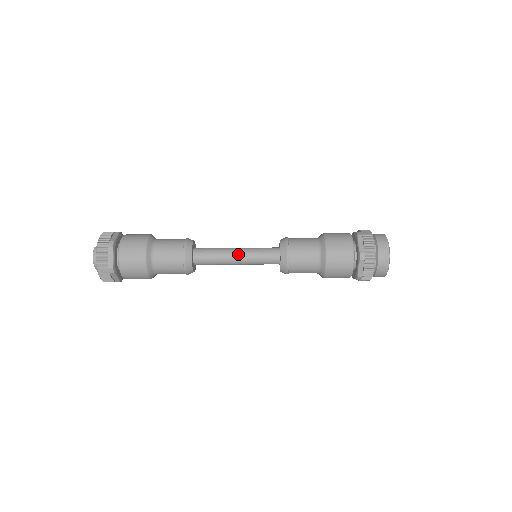
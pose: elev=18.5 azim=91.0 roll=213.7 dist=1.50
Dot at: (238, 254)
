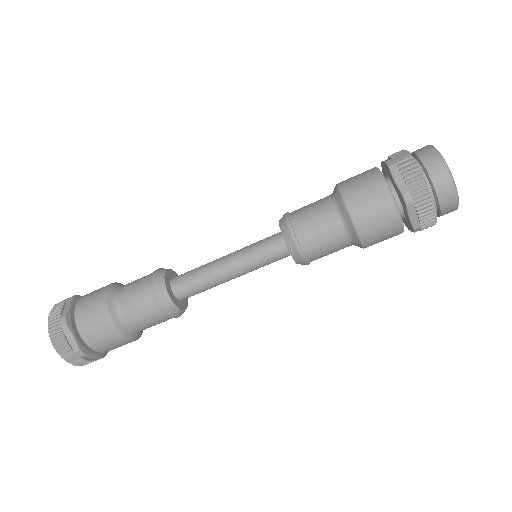
Dot at: (229, 265)
